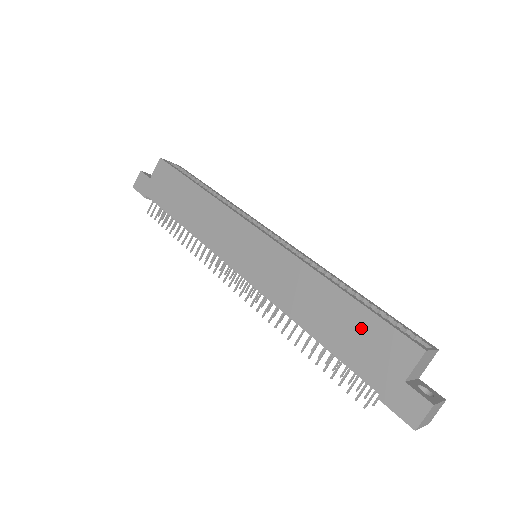
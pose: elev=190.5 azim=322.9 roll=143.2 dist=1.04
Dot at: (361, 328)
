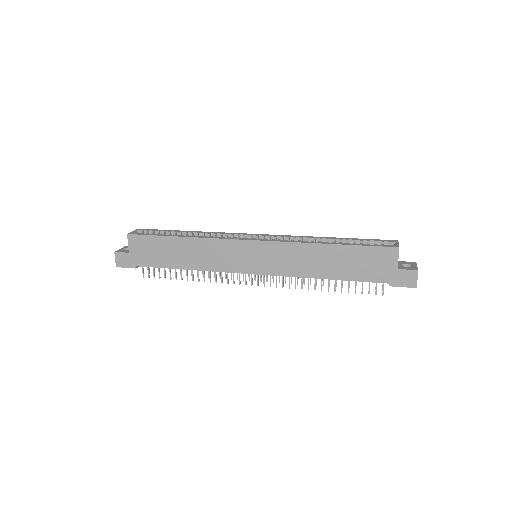
Dot at: (358, 258)
